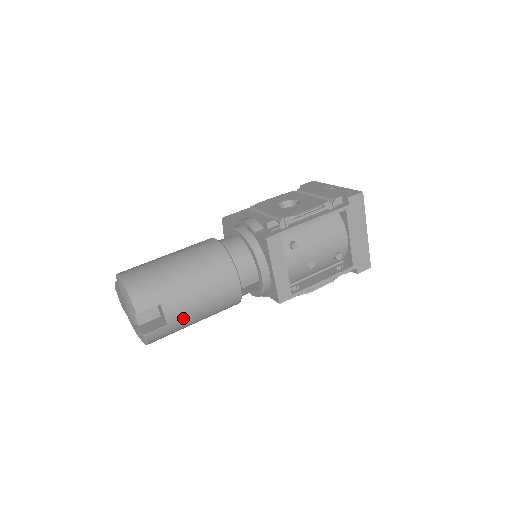
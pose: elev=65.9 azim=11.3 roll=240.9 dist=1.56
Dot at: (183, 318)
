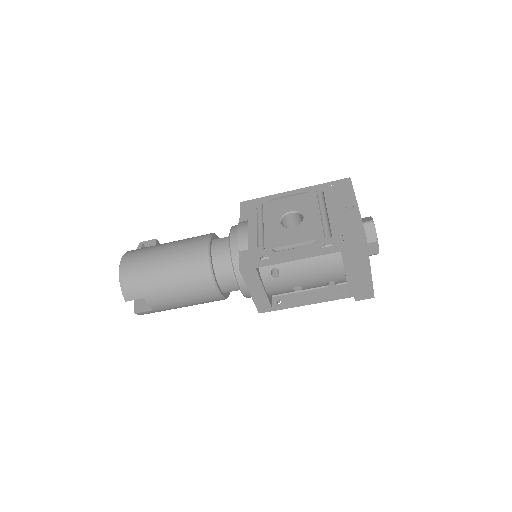
Dot at: (167, 308)
